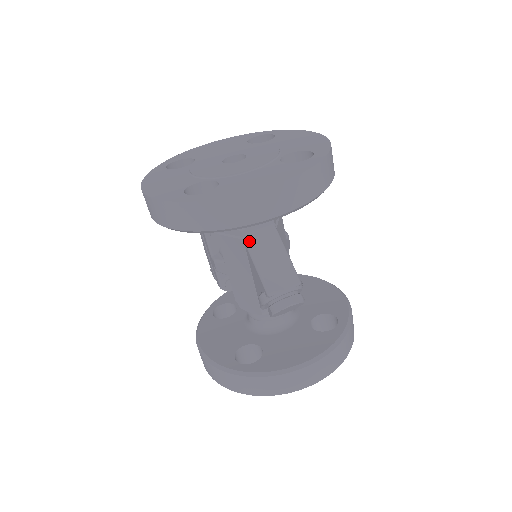
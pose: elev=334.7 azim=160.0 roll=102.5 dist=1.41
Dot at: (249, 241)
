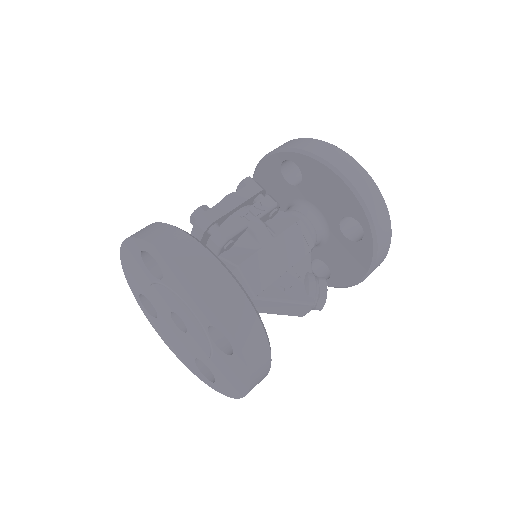
Dot at: occluded
